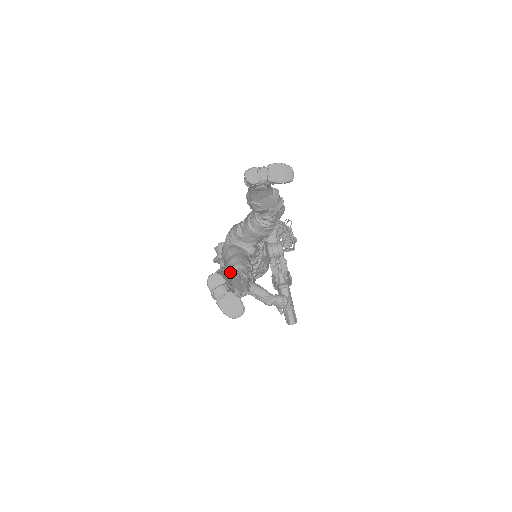
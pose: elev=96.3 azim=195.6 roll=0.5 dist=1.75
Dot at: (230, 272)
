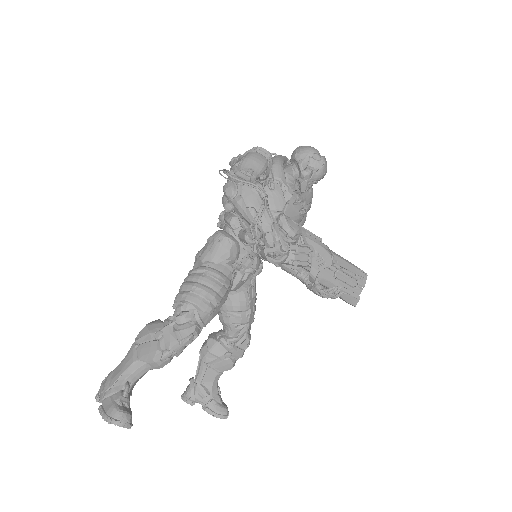
Dot at: (206, 362)
